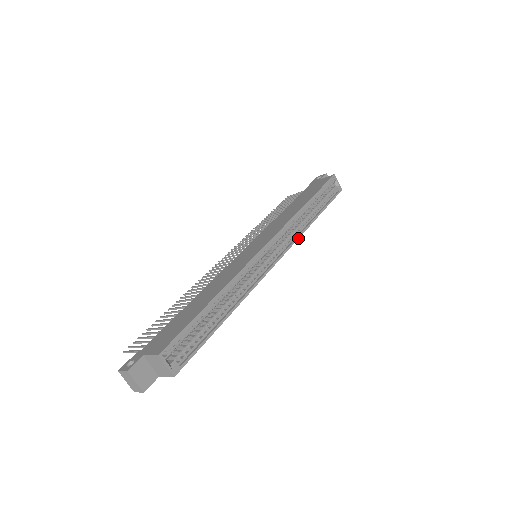
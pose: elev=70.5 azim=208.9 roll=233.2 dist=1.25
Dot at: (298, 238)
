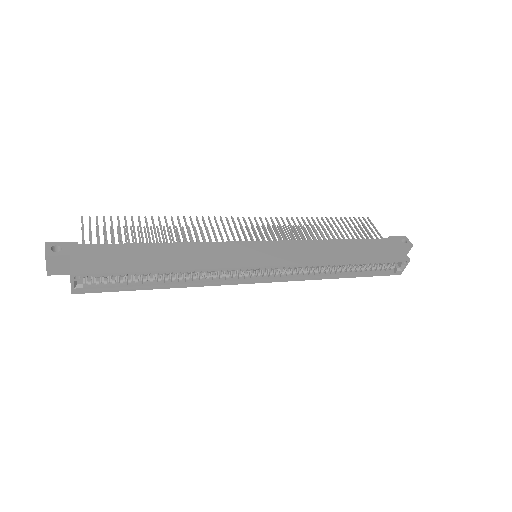
Dot at: (303, 280)
